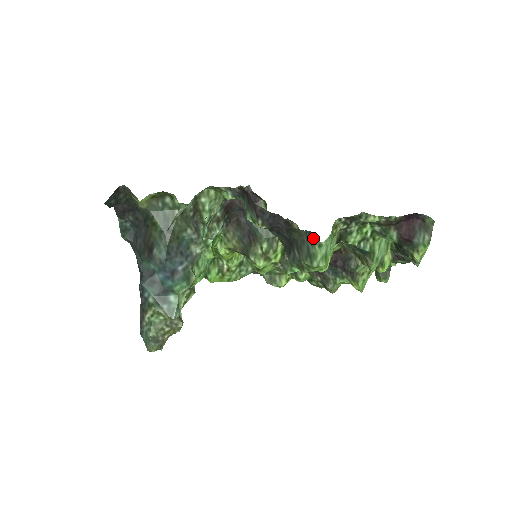
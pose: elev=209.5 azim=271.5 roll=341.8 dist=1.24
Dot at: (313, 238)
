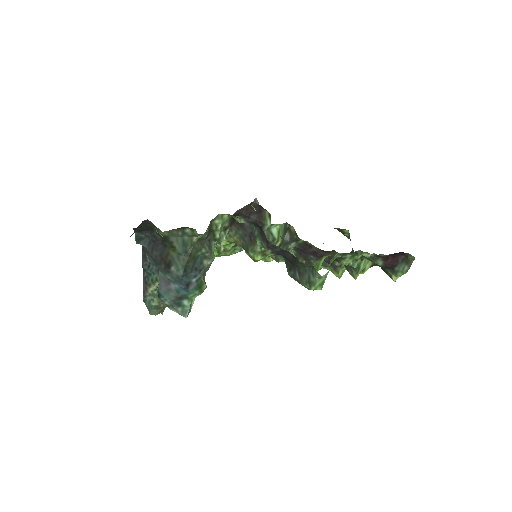
Dot at: (315, 272)
